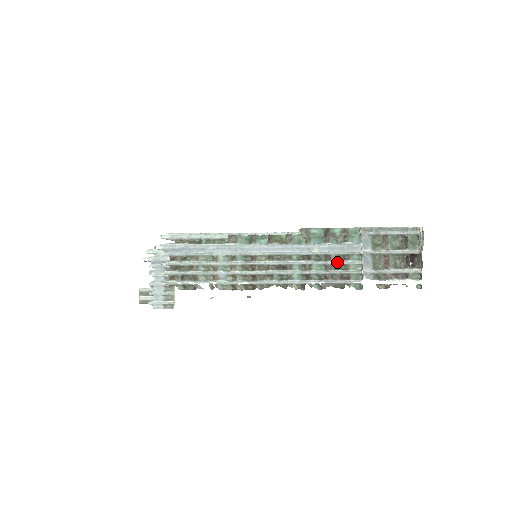
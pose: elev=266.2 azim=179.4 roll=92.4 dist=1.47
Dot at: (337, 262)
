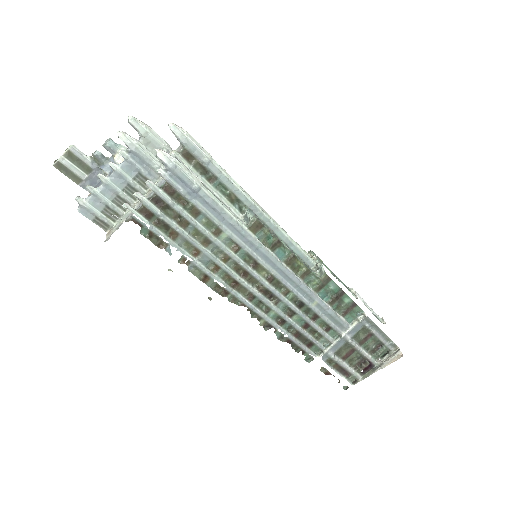
Dot at: (317, 328)
